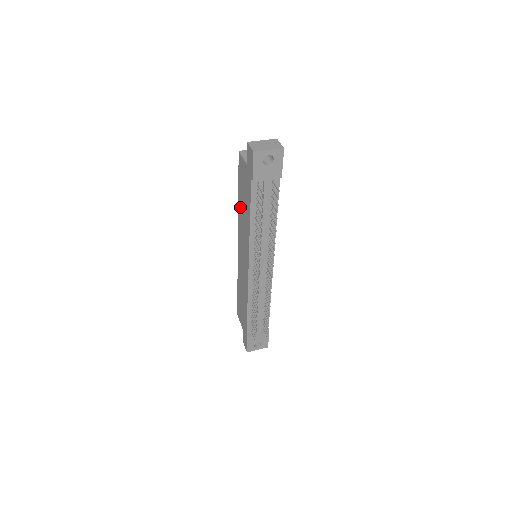
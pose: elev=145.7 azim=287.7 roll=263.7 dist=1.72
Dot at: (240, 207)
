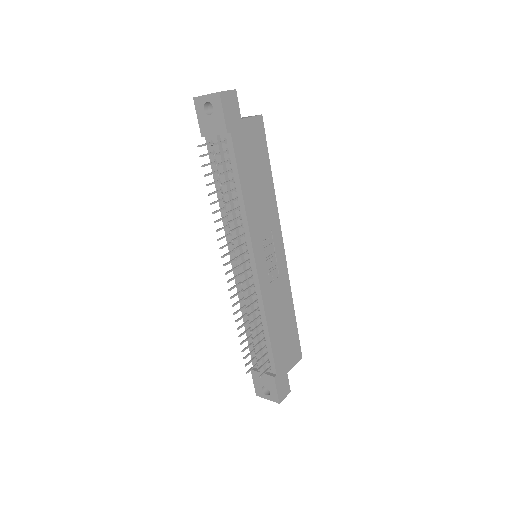
Dot at: occluded
